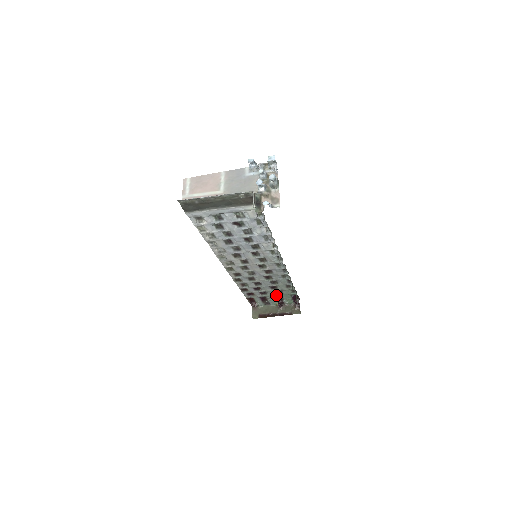
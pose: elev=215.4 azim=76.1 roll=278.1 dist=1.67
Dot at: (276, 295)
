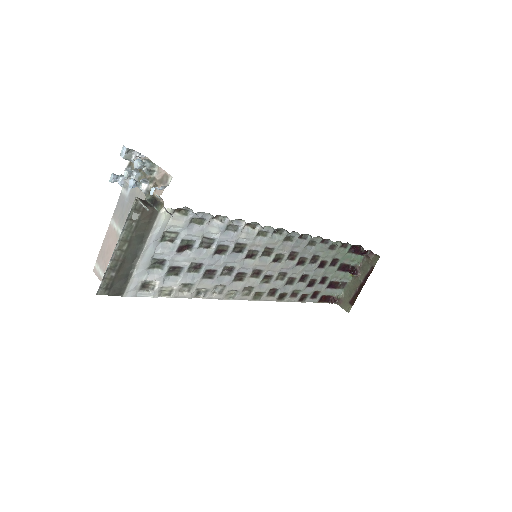
Dot at: (336, 268)
